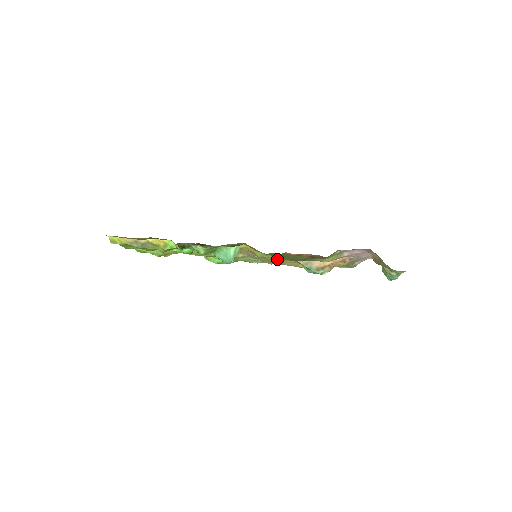
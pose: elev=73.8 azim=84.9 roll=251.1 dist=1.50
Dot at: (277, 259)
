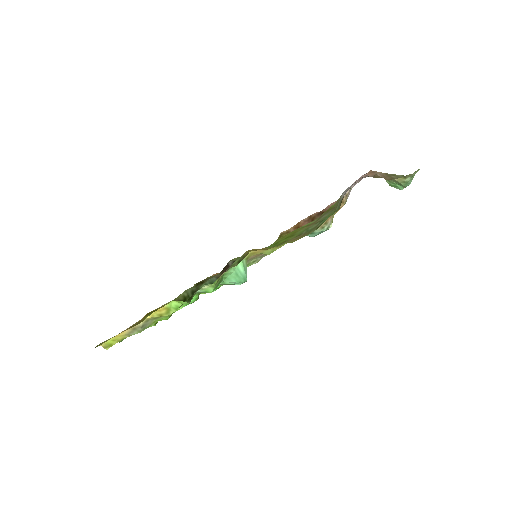
Dot at: occluded
